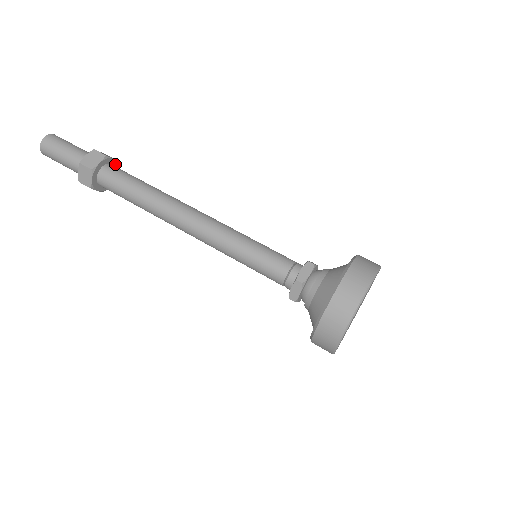
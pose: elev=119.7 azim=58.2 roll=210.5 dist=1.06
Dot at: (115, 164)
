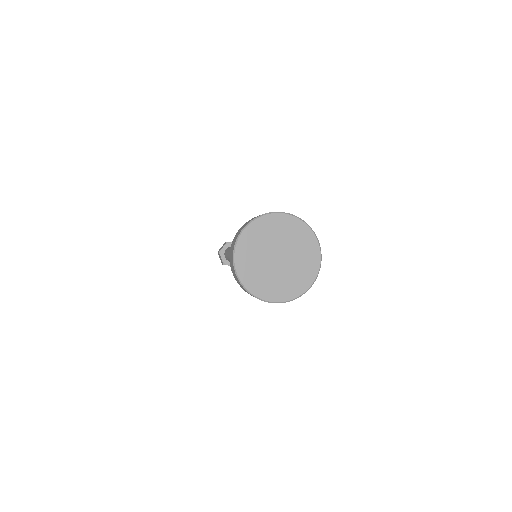
Dot at: occluded
